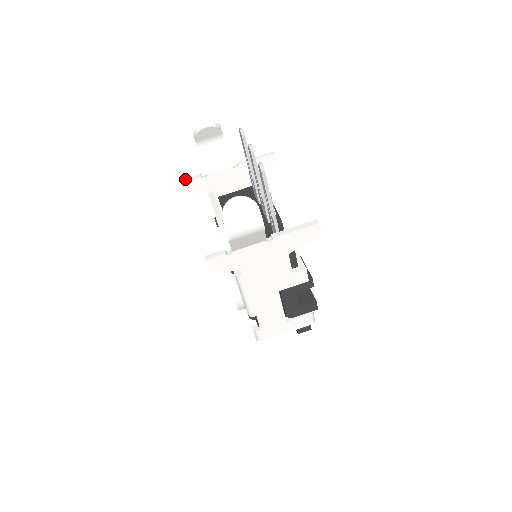
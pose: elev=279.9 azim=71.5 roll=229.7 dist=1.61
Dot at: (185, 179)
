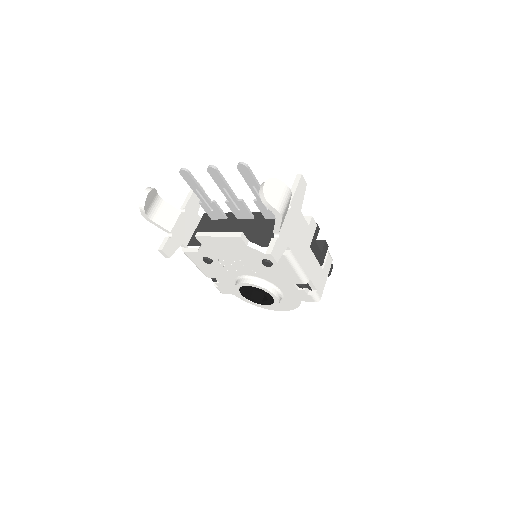
Dot at: (158, 249)
